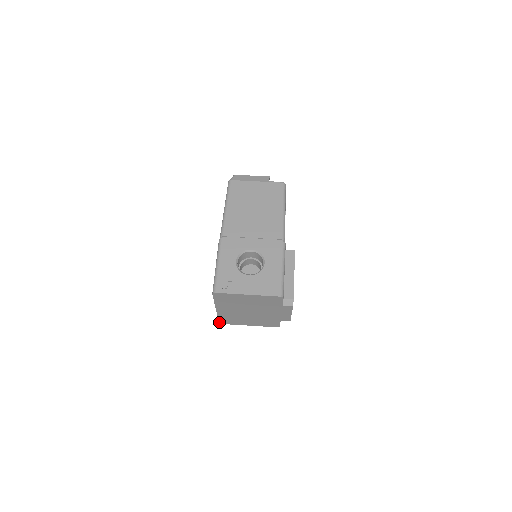
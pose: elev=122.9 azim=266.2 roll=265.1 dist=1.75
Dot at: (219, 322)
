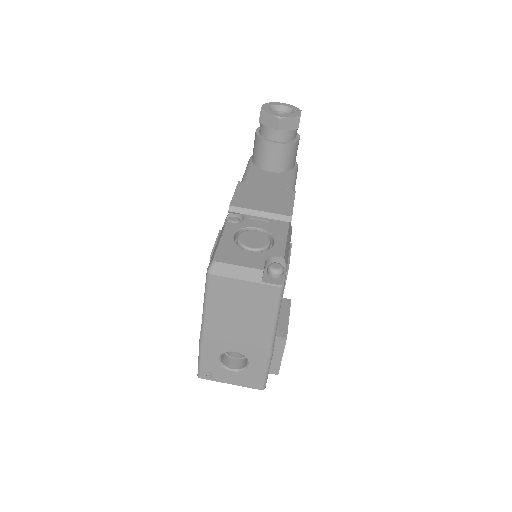
Dot at: occluded
